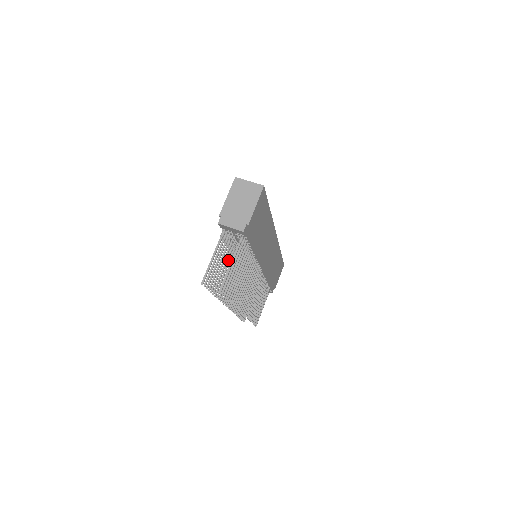
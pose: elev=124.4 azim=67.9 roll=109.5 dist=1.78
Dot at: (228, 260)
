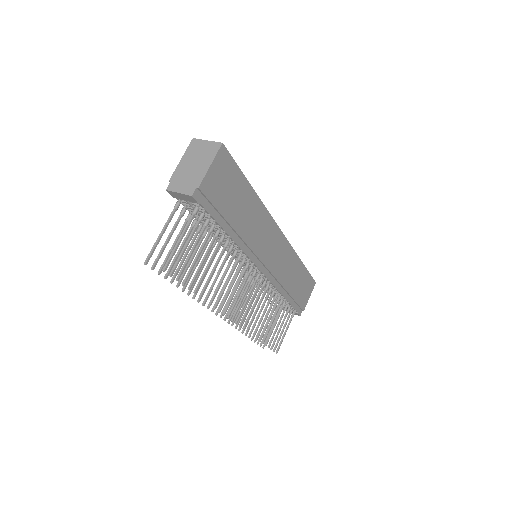
Dot at: occluded
